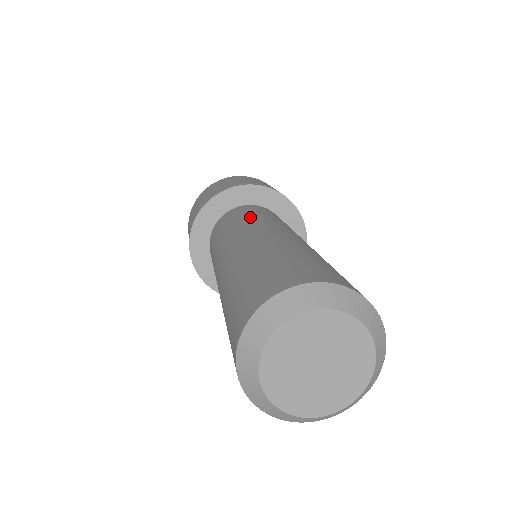
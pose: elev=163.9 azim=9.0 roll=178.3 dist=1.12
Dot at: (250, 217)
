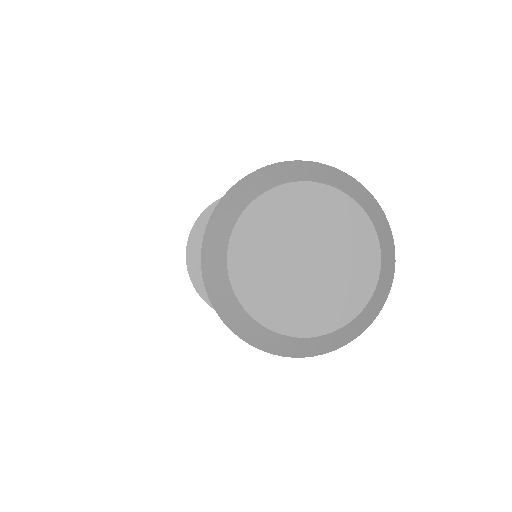
Dot at: occluded
